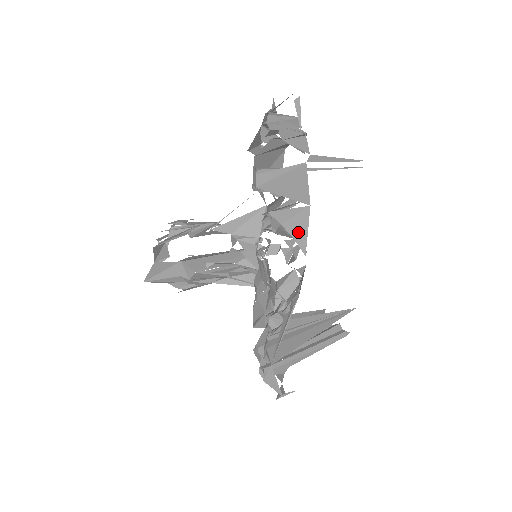
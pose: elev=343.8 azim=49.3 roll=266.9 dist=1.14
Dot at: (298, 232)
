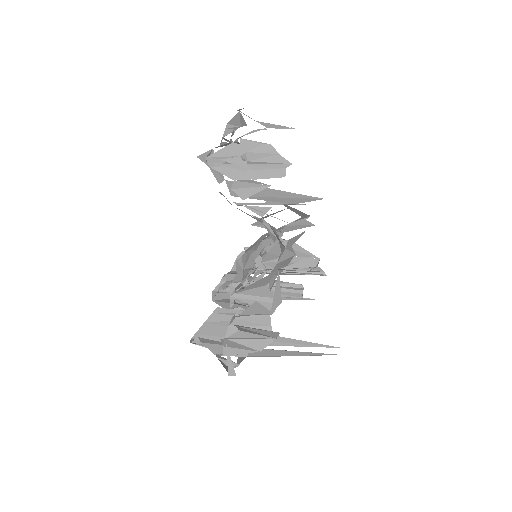
Dot at: occluded
